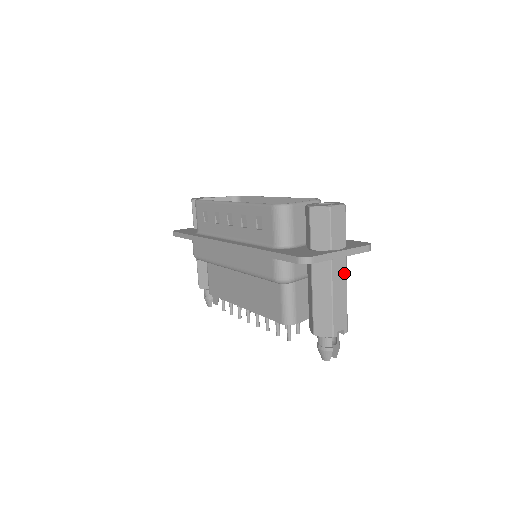
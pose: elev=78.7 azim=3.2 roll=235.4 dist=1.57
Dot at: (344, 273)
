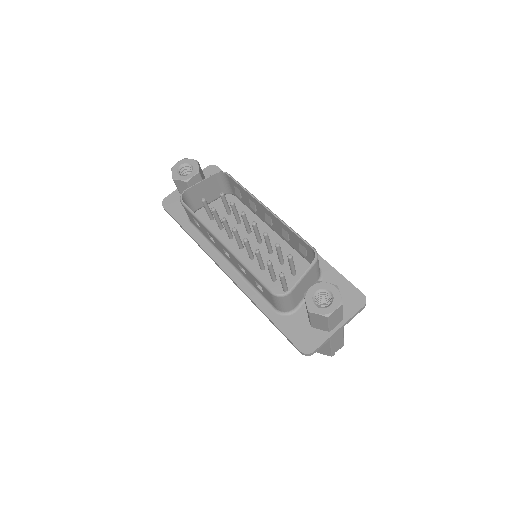
Dot at: (341, 330)
